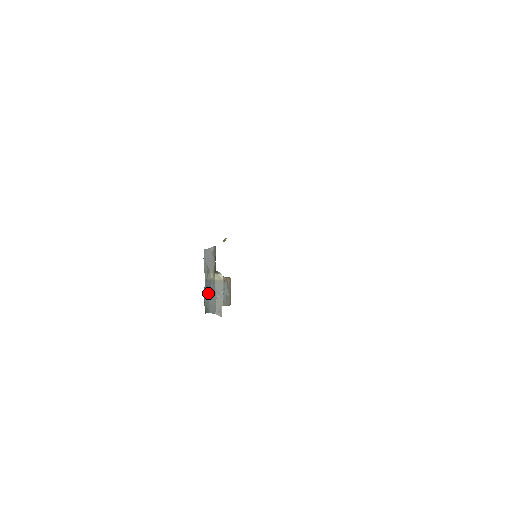
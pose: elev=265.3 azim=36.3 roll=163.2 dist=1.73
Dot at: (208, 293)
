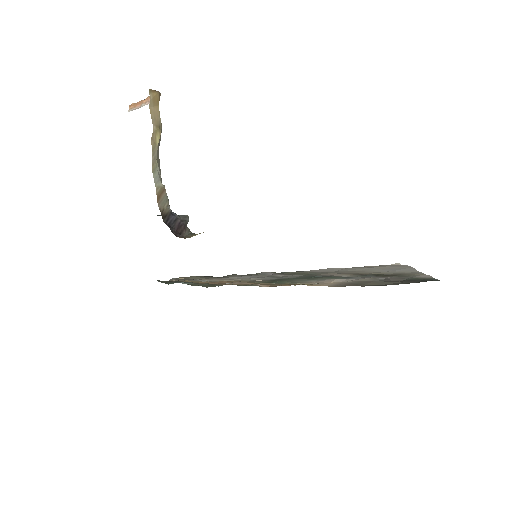
Dot at: occluded
